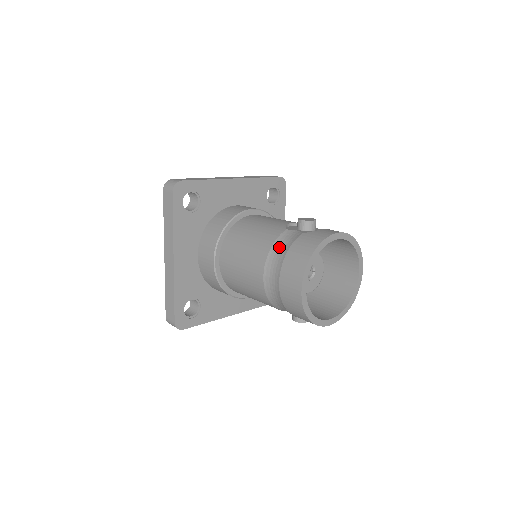
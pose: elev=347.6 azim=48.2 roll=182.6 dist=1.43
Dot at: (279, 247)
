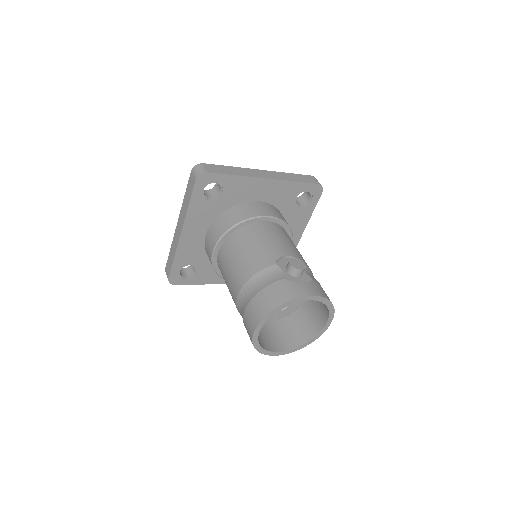
Dot at: (259, 280)
